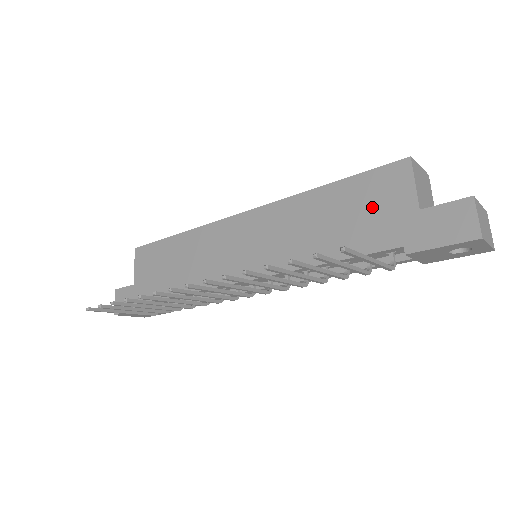
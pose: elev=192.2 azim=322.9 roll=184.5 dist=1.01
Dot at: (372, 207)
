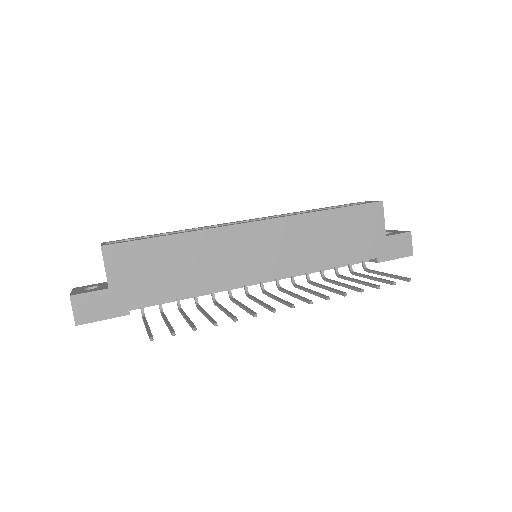
Dot at: (360, 231)
